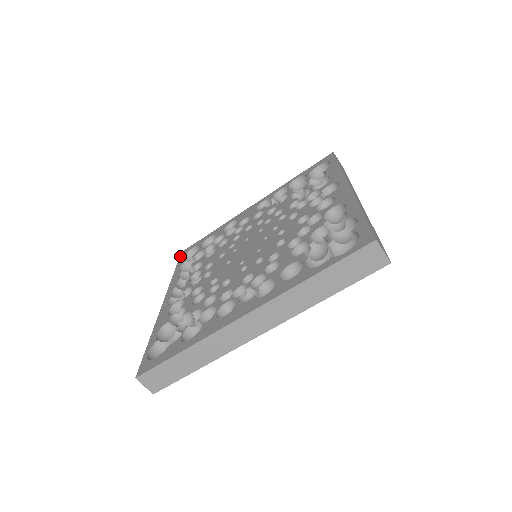
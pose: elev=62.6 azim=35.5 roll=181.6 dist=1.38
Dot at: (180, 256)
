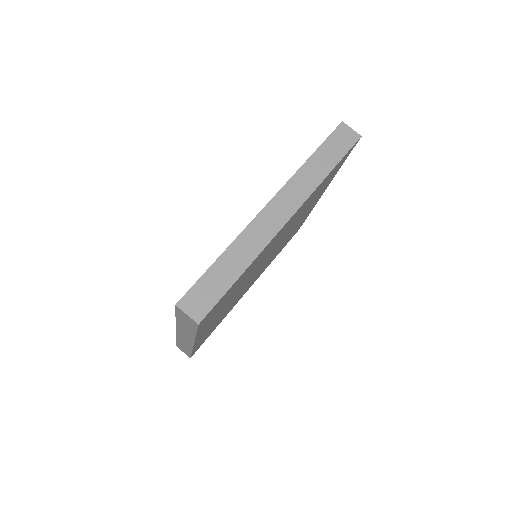
Dot at: occluded
